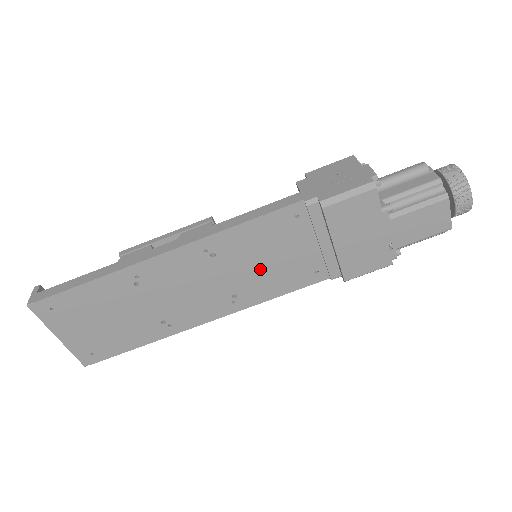
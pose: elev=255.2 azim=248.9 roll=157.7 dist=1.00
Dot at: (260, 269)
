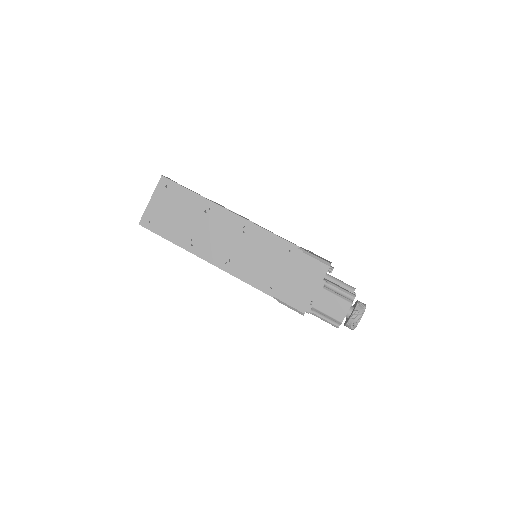
Dot at: (253, 259)
